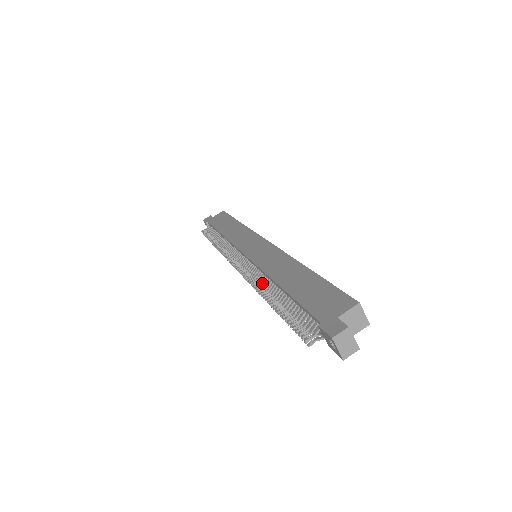
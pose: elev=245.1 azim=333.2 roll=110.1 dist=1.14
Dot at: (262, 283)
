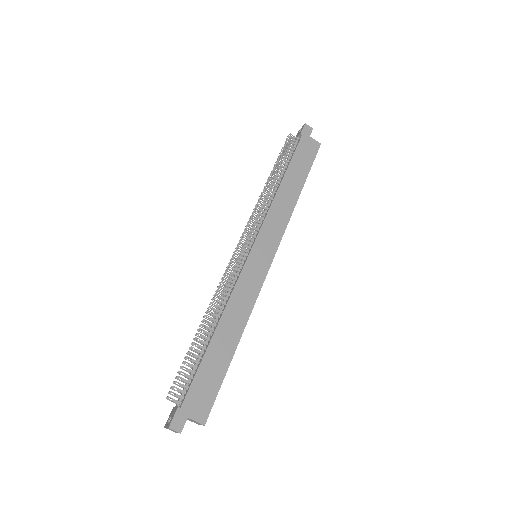
Dot at: (220, 301)
